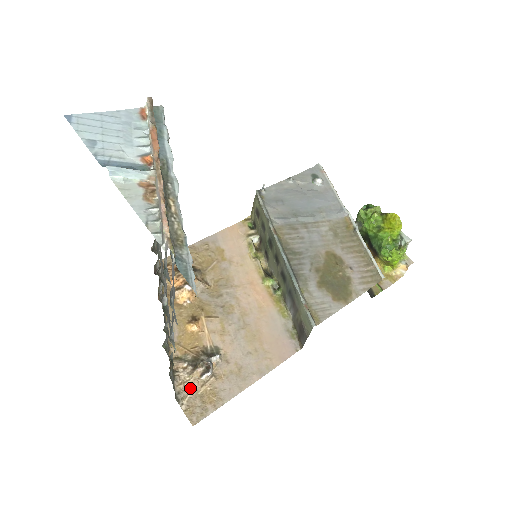
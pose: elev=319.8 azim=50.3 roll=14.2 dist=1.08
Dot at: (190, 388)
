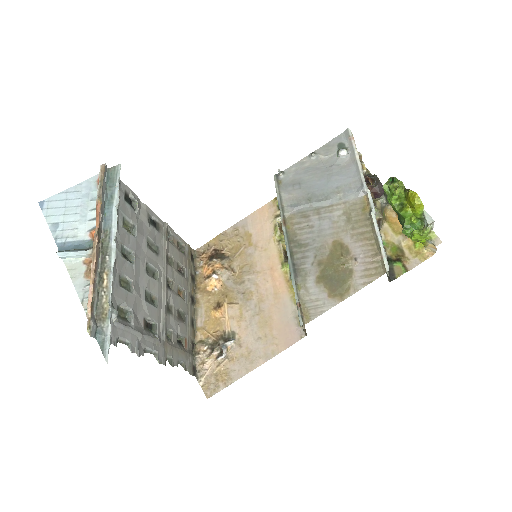
Dot at: (208, 368)
